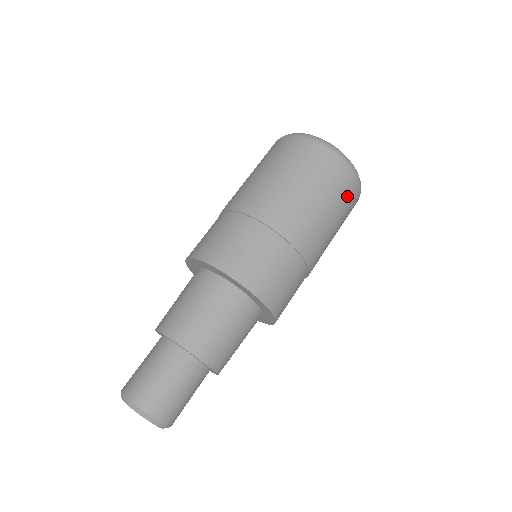
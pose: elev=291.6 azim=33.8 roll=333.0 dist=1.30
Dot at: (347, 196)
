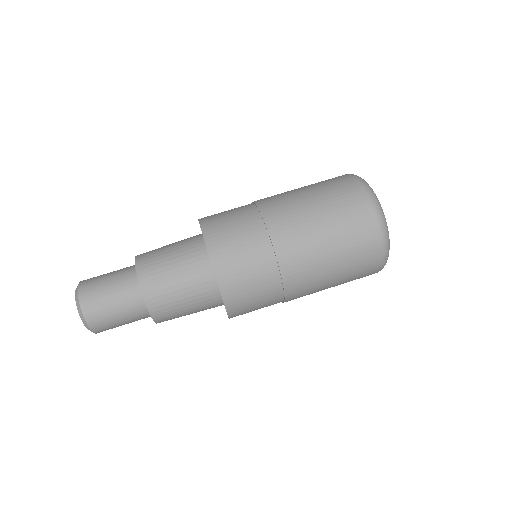
Dot at: occluded
